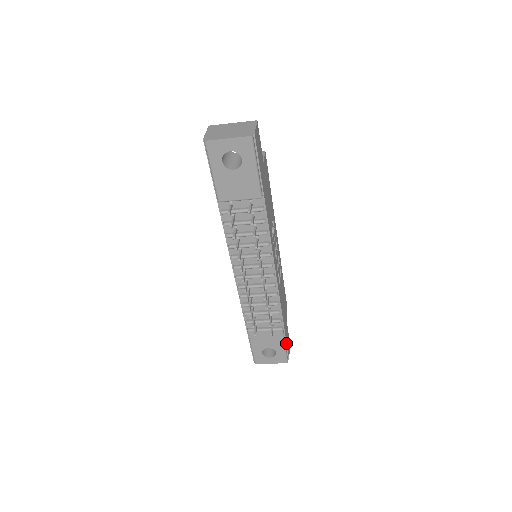
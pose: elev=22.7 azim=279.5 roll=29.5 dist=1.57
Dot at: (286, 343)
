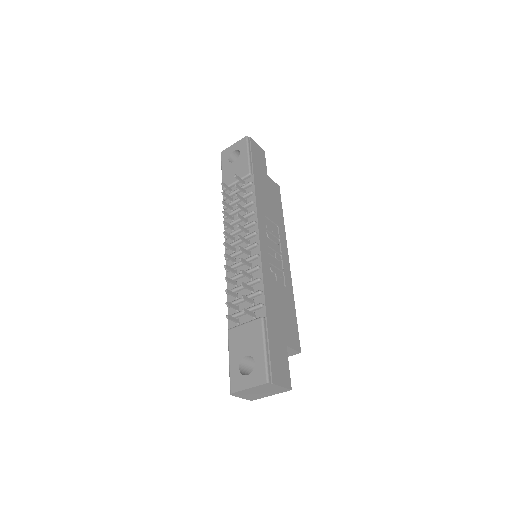
Dot at: (269, 347)
